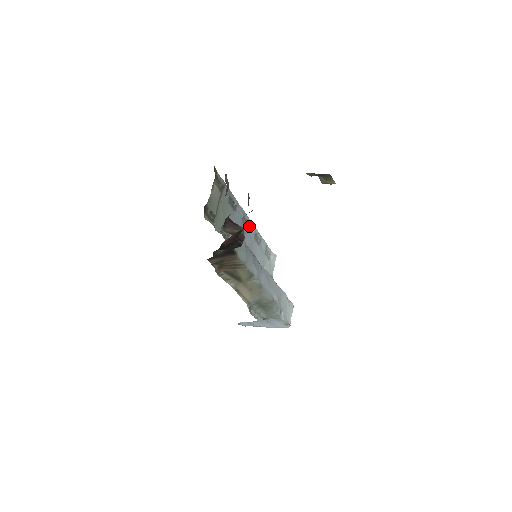
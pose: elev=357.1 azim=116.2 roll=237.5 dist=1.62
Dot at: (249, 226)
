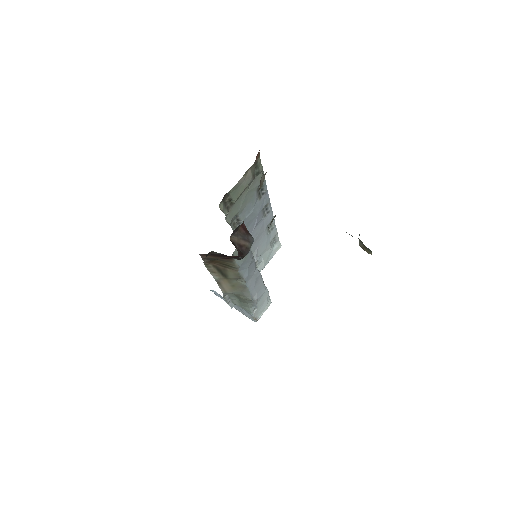
Dot at: (267, 215)
